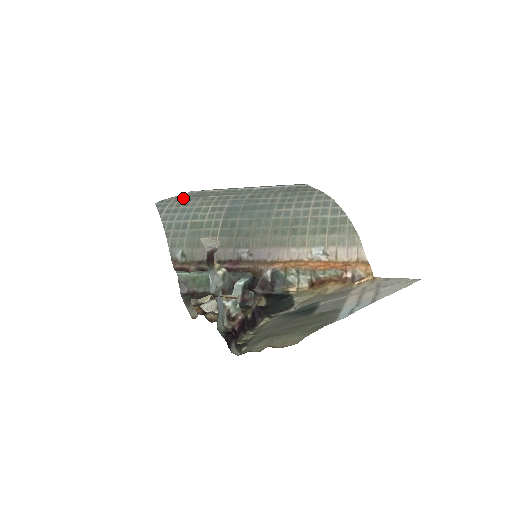
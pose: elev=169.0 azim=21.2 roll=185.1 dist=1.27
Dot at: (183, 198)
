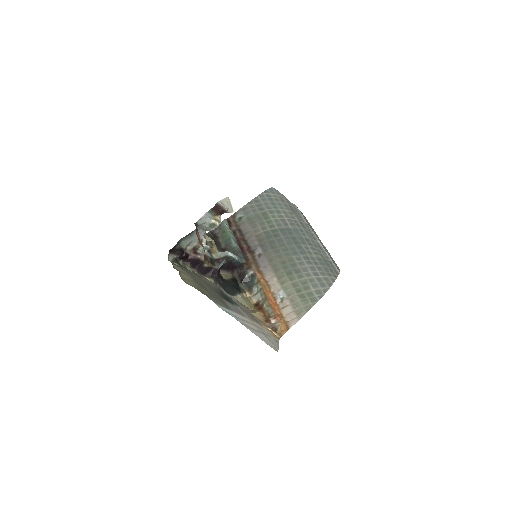
Dot at: (285, 201)
